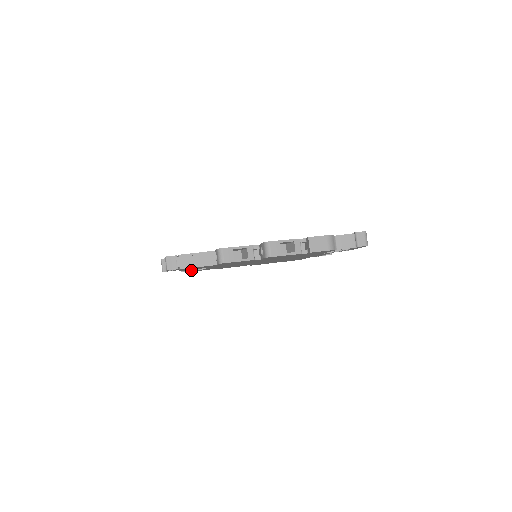
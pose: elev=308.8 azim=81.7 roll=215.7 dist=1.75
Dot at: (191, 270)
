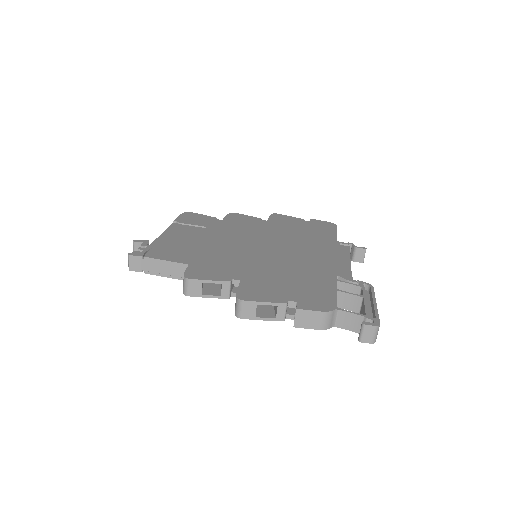
Dot at: occluded
